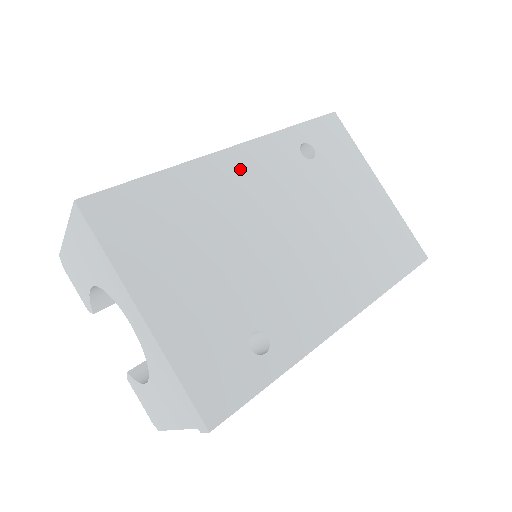
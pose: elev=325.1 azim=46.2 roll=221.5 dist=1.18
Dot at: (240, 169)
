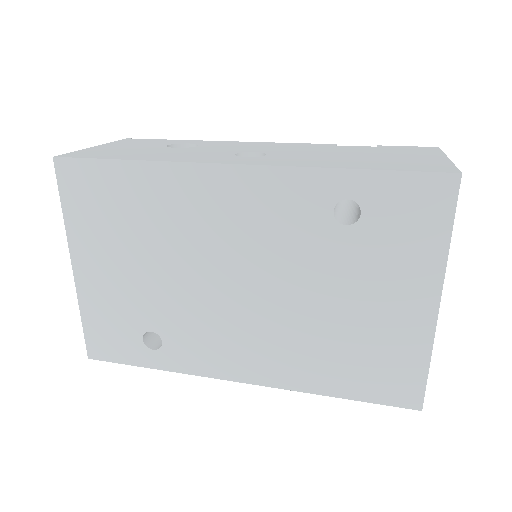
Dot at: (228, 195)
